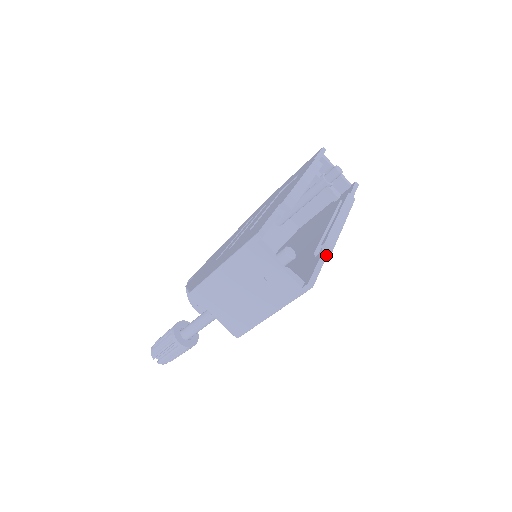
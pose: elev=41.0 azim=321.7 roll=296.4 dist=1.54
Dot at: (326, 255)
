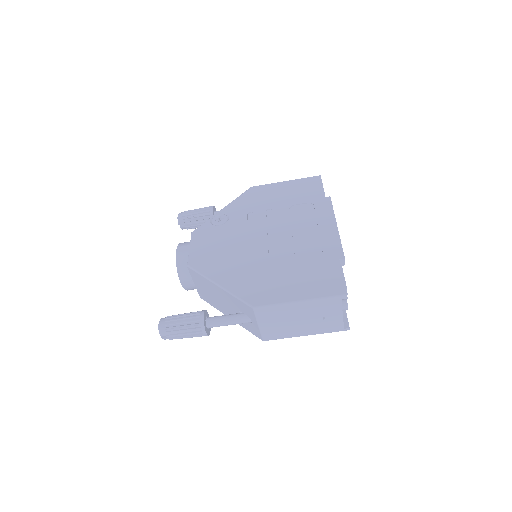
Dot at: occluded
